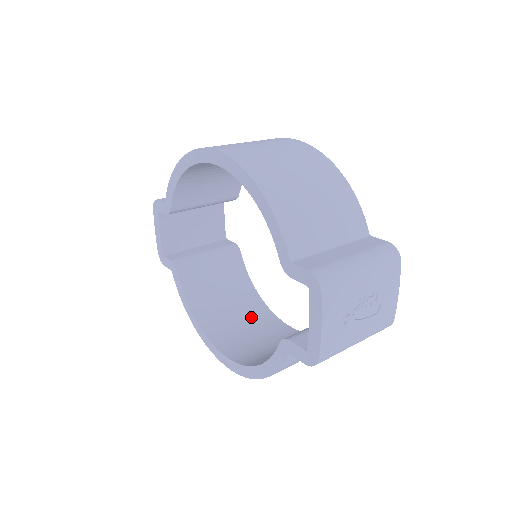
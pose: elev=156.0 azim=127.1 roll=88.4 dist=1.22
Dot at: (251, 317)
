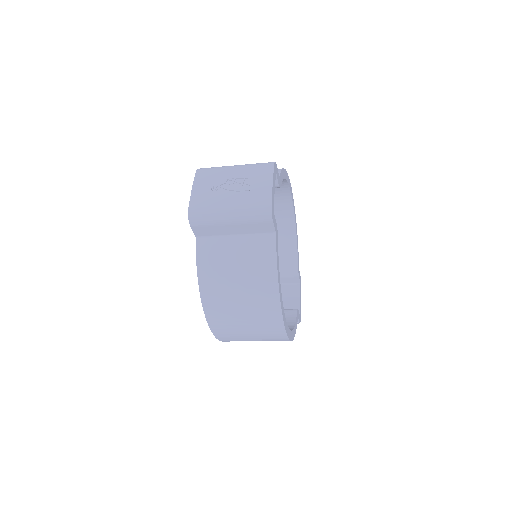
Dot at: occluded
